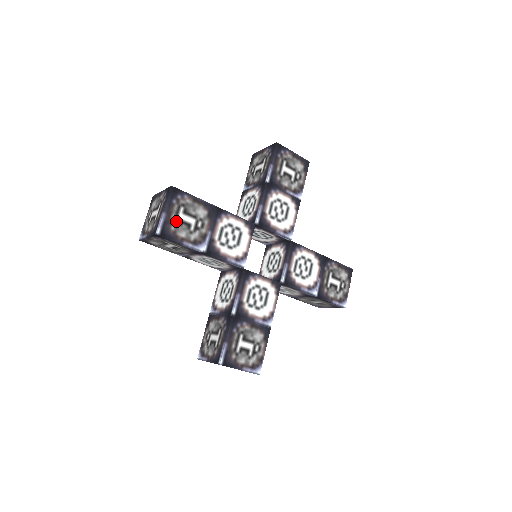
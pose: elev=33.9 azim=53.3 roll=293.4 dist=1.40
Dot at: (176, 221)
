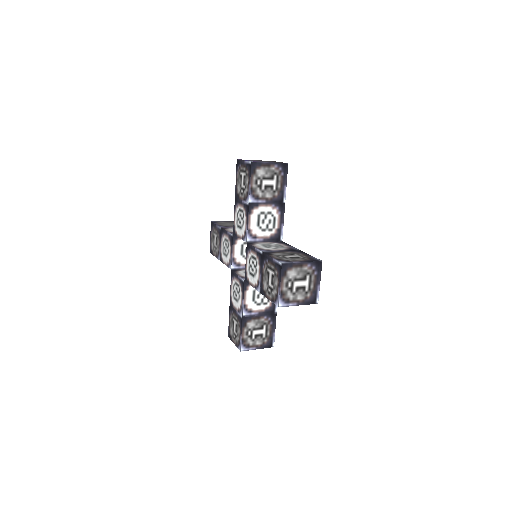
Dot at: occluded
